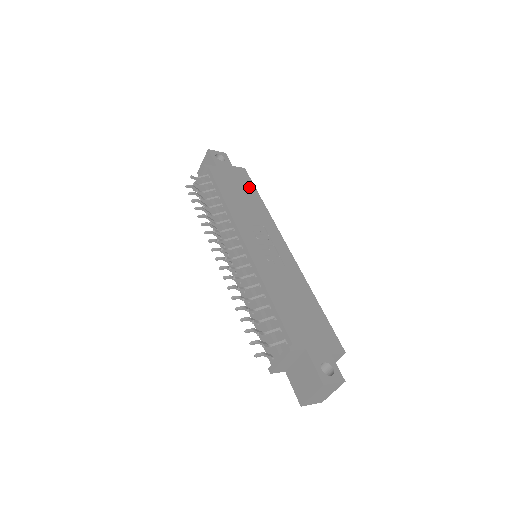
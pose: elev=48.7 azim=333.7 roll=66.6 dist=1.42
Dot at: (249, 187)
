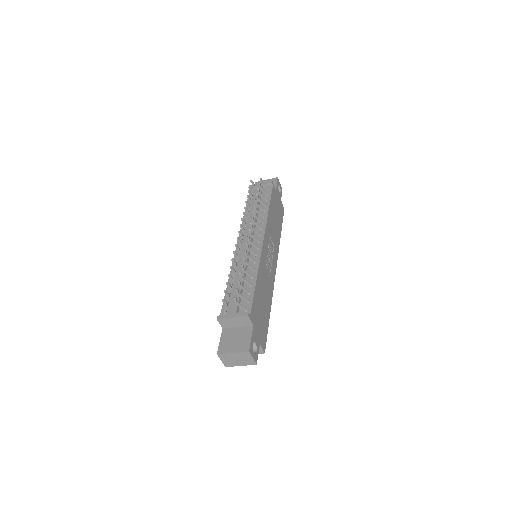
Dot at: (280, 220)
